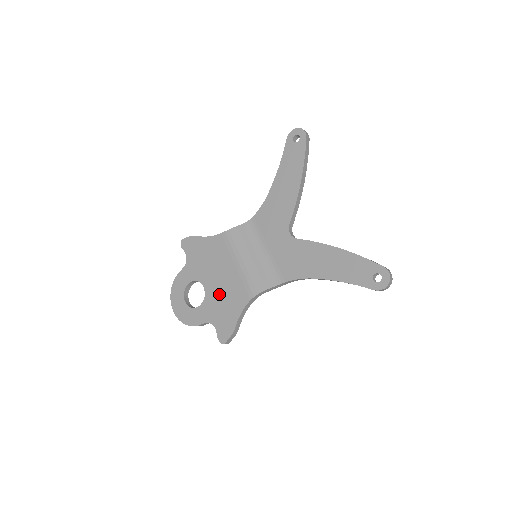
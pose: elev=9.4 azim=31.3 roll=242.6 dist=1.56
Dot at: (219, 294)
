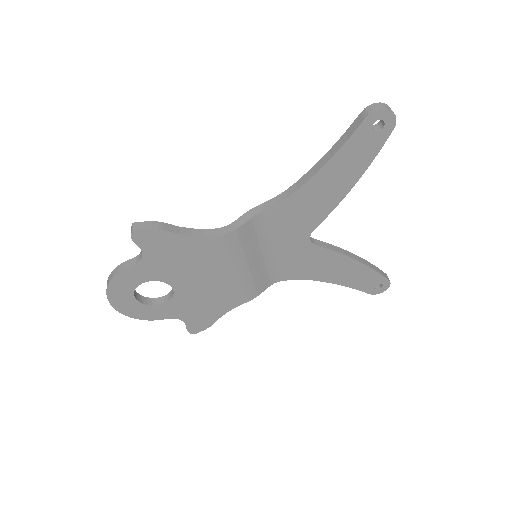
Dot at: (198, 297)
